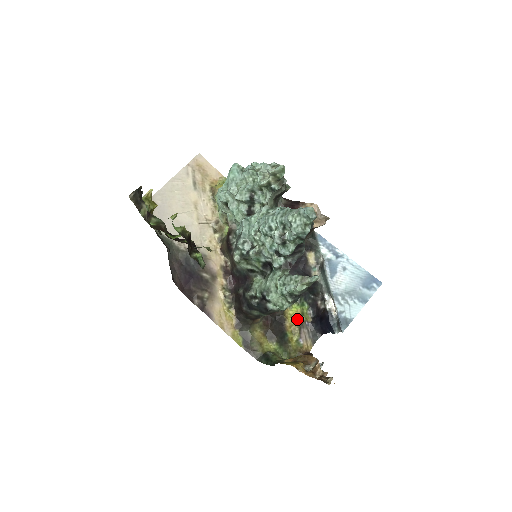
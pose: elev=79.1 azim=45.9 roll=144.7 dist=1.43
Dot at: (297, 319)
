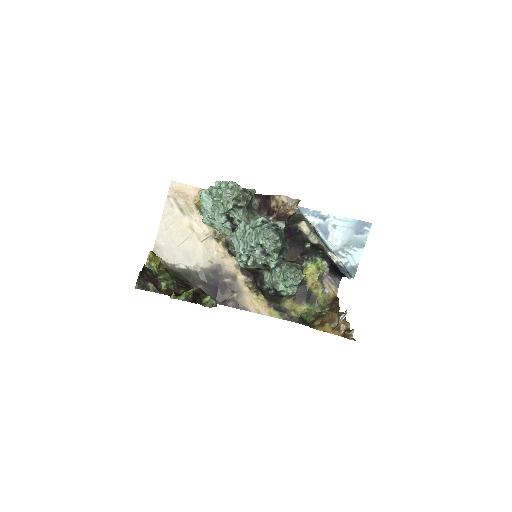
Dot at: (315, 276)
